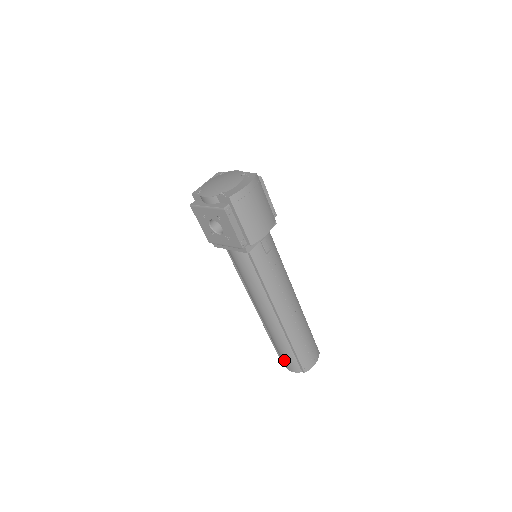
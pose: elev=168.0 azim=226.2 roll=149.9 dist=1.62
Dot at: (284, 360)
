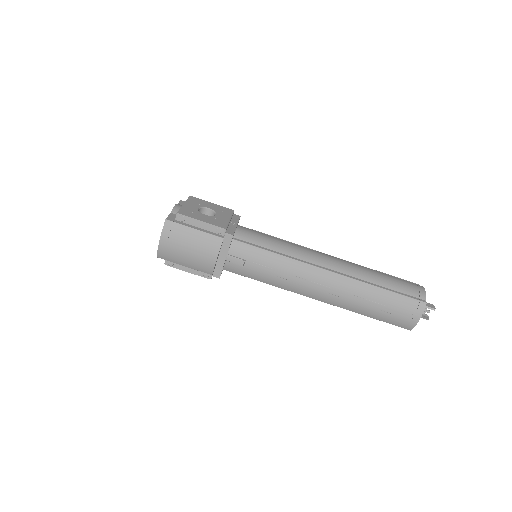
Dot at: occluded
